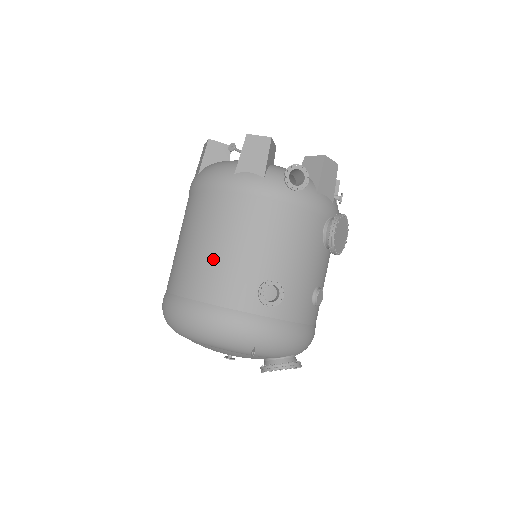
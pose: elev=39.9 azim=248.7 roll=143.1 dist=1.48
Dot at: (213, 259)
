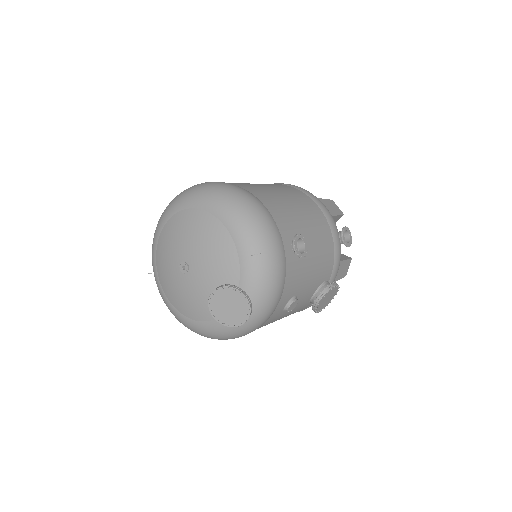
Dot at: (280, 198)
